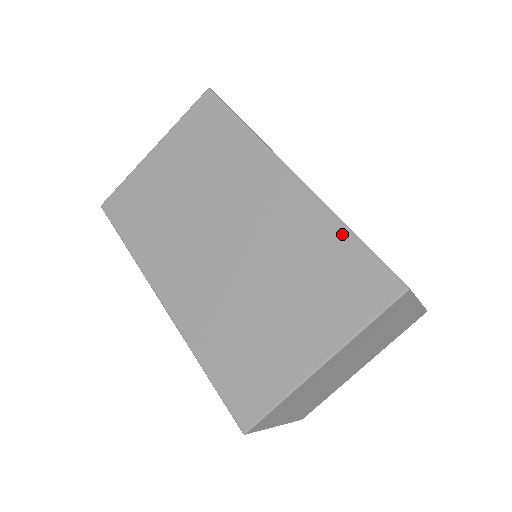
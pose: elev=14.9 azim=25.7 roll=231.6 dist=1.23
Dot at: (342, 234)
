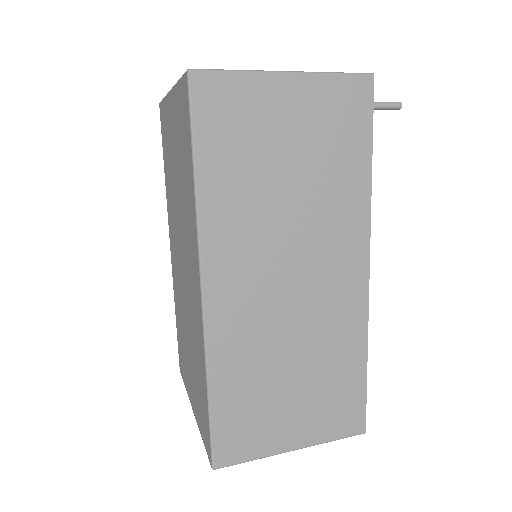
Dot at: (205, 386)
